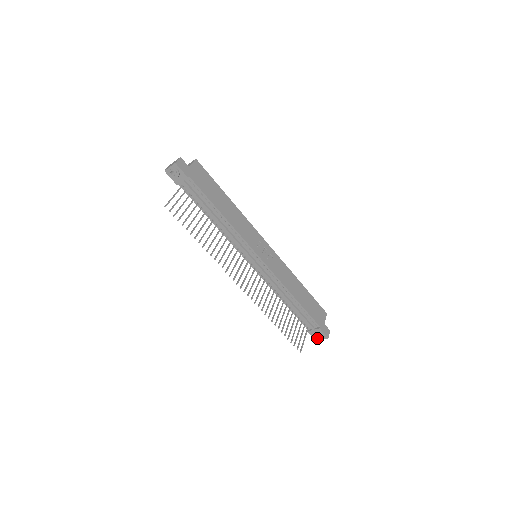
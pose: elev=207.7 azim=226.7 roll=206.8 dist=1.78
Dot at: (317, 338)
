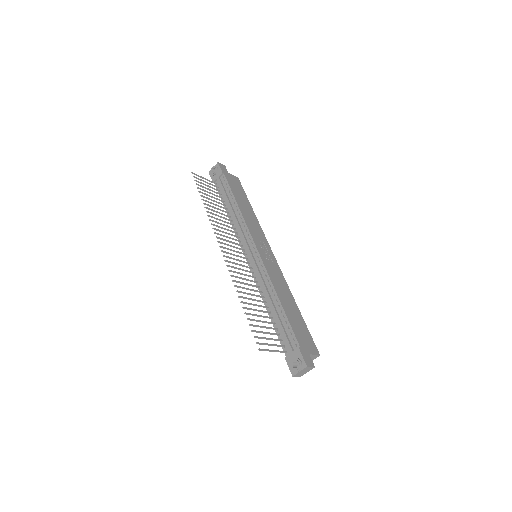
Dot at: (294, 367)
